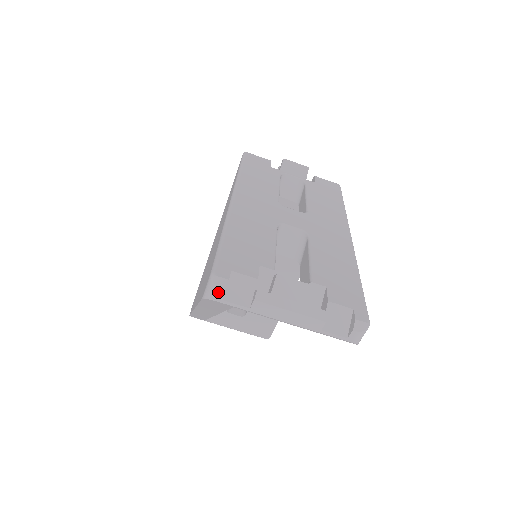
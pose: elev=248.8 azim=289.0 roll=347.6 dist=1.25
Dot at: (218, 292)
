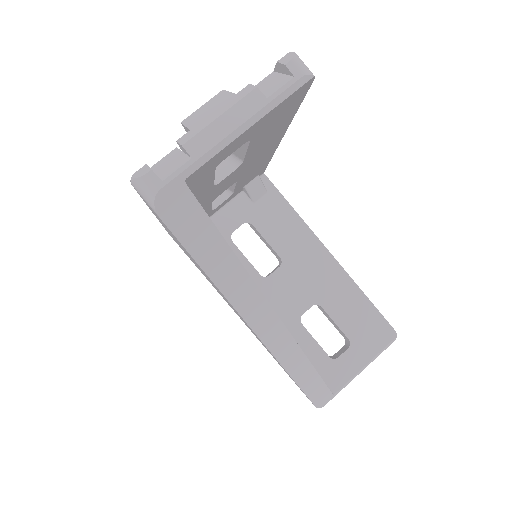
Dot at: (148, 179)
